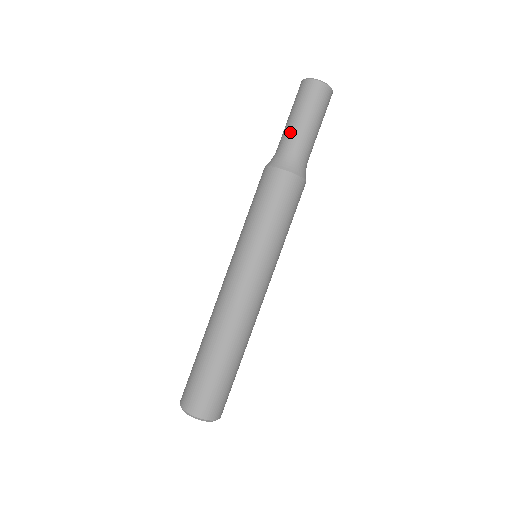
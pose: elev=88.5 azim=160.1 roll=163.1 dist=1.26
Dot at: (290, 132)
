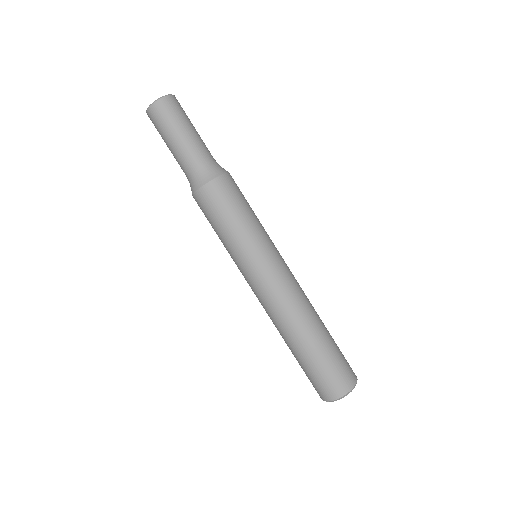
Dot at: occluded
